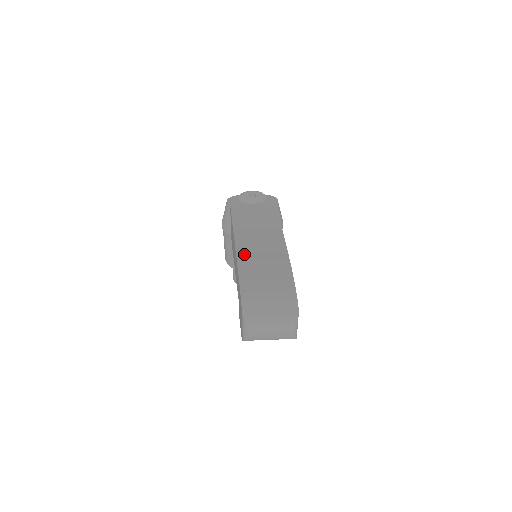
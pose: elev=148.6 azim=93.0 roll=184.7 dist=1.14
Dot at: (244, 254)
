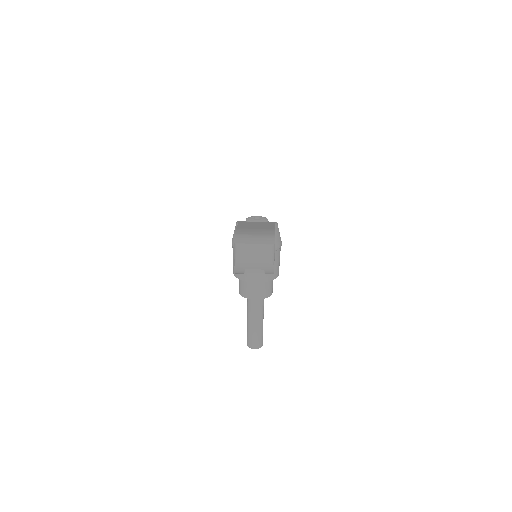
Dot at: (242, 227)
